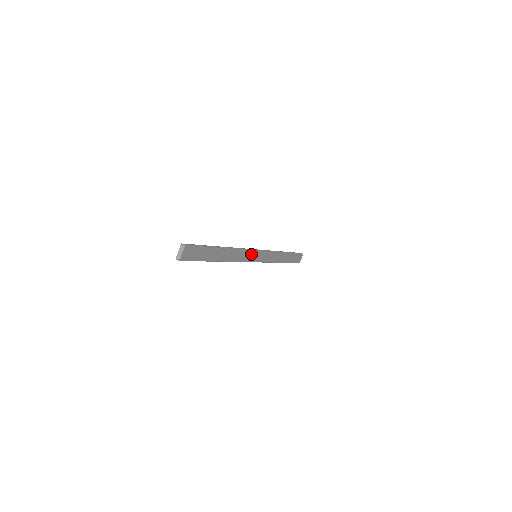
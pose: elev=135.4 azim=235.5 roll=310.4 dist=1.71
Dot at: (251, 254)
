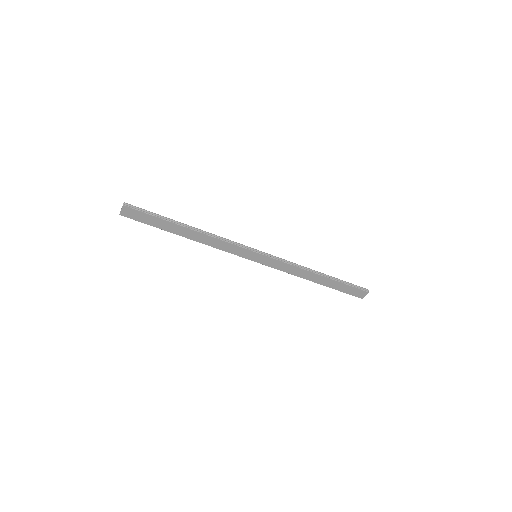
Dot at: (242, 250)
